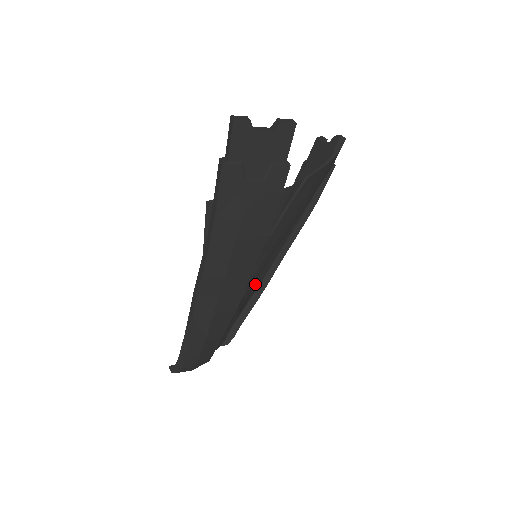
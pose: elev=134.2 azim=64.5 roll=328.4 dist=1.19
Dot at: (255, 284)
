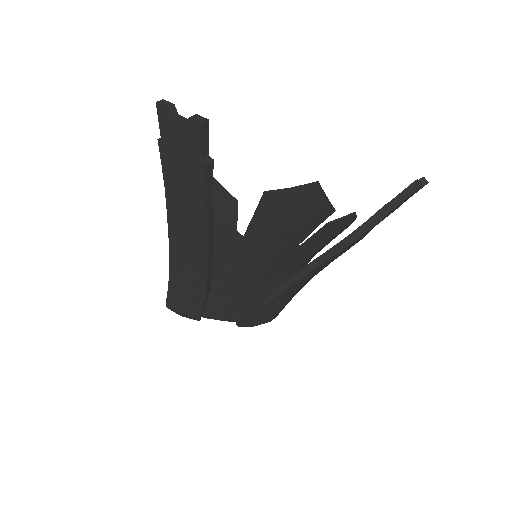
Dot at: occluded
